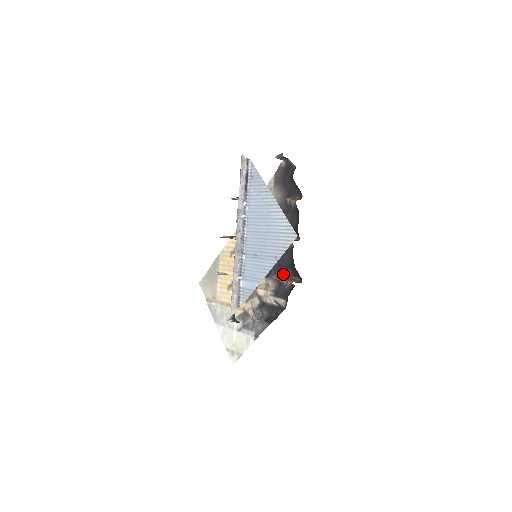
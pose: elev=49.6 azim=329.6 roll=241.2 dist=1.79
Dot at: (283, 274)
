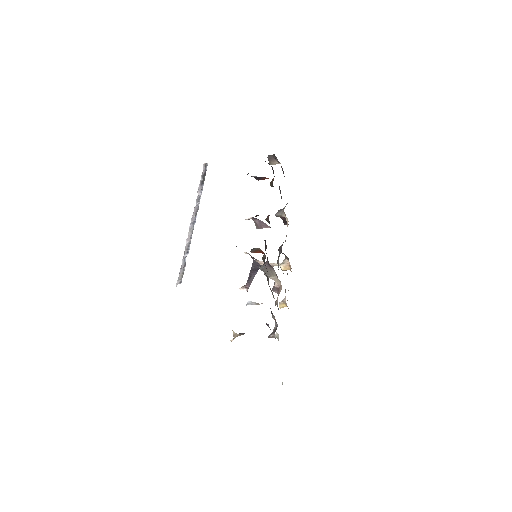
Dot at: occluded
